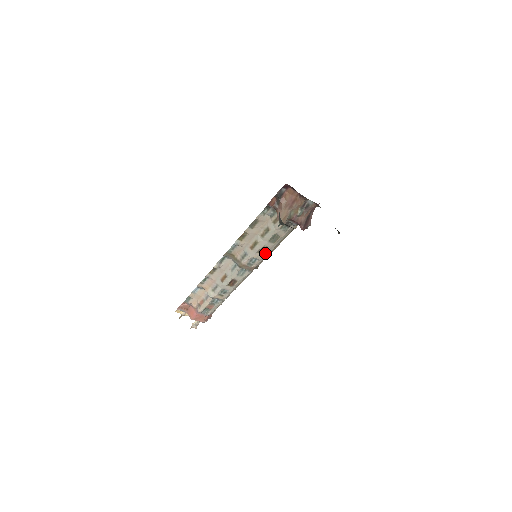
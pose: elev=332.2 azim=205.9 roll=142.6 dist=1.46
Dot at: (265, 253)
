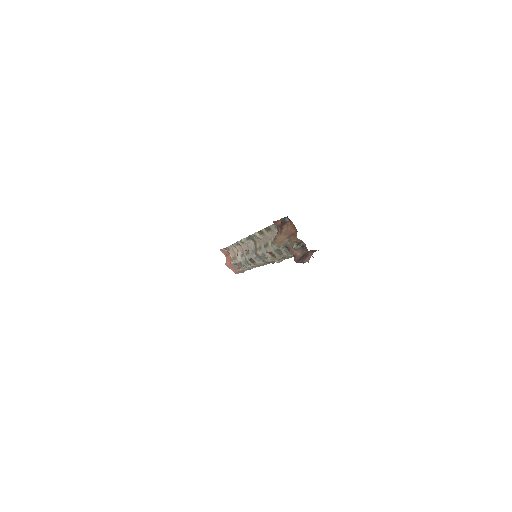
Dot at: (274, 257)
